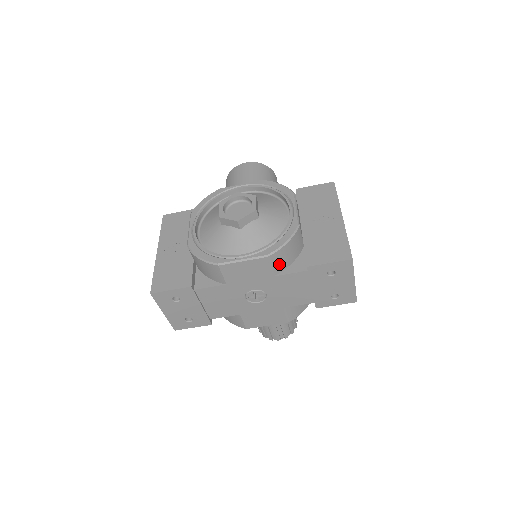
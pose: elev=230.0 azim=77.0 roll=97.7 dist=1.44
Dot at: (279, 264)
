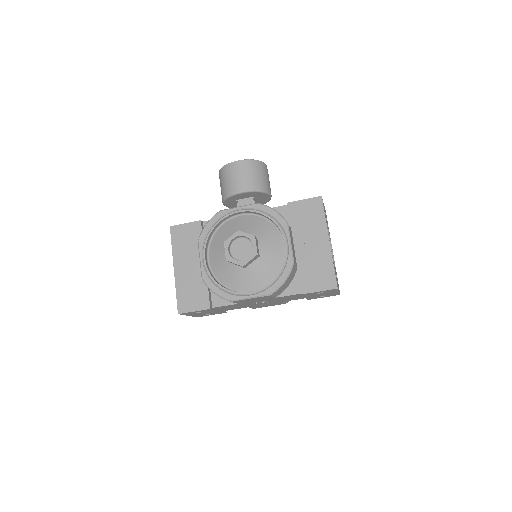
Dot at: (279, 292)
